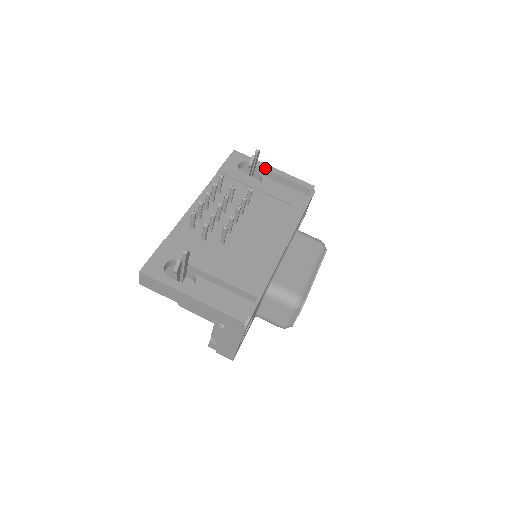
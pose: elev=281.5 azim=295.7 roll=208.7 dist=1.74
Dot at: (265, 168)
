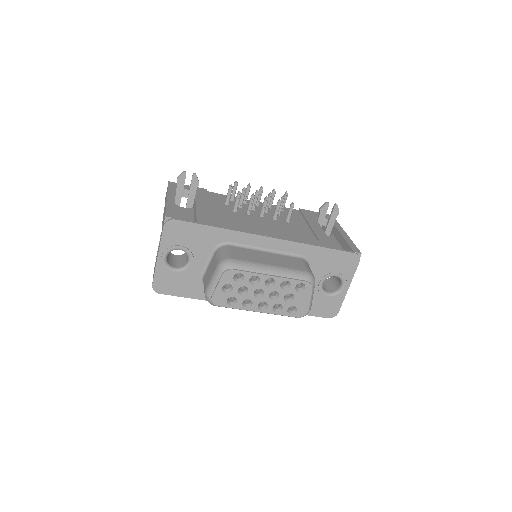
Dot at: (338, 228)
